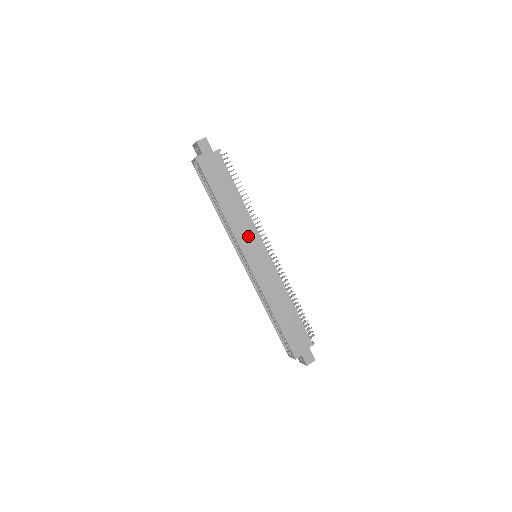
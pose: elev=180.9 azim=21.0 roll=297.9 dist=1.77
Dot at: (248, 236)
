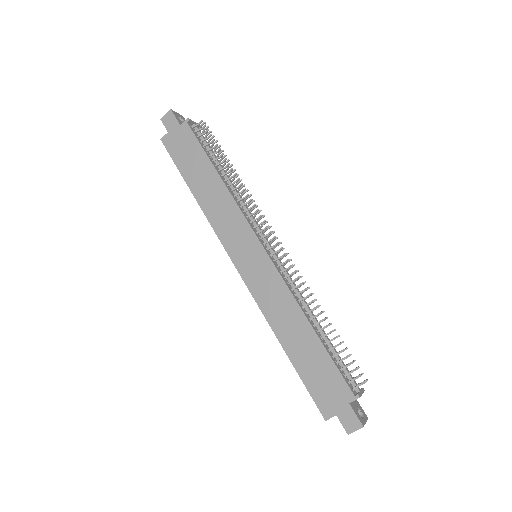
Dot at: (233, 229)
